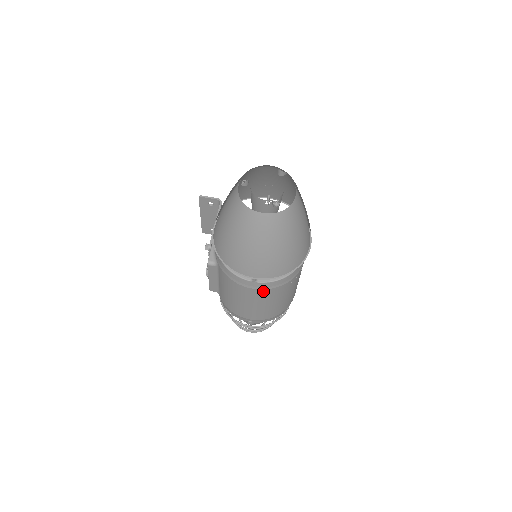
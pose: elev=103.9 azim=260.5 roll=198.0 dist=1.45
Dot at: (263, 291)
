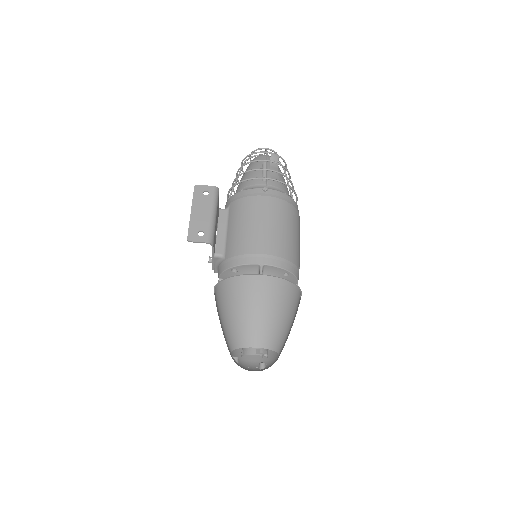
Dot at: occluded
